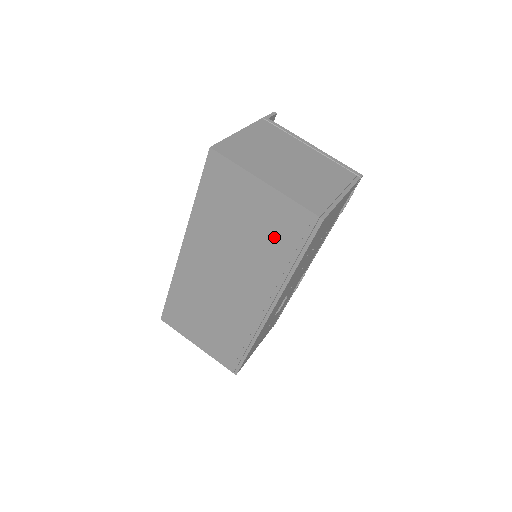
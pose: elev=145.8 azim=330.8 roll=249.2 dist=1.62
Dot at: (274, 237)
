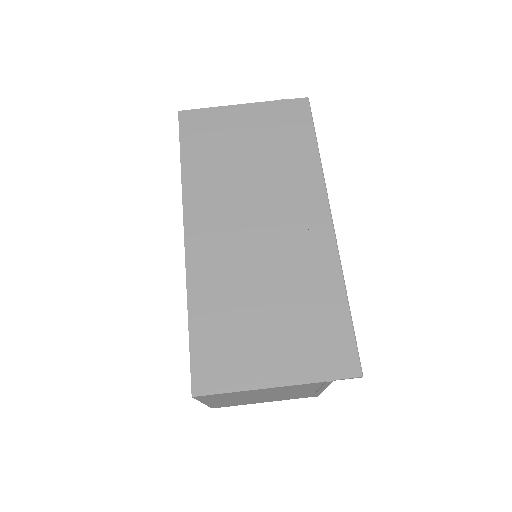
Dot at: occluded
